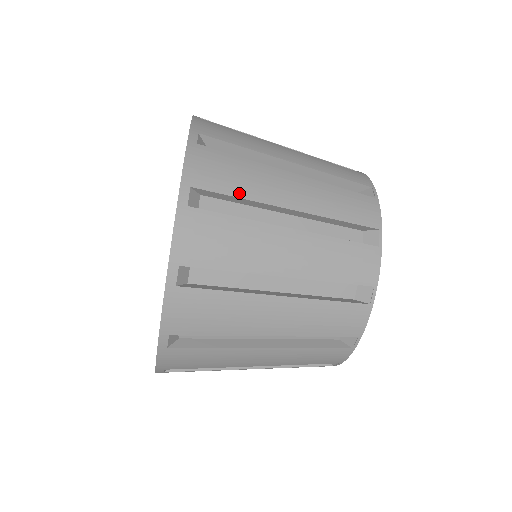
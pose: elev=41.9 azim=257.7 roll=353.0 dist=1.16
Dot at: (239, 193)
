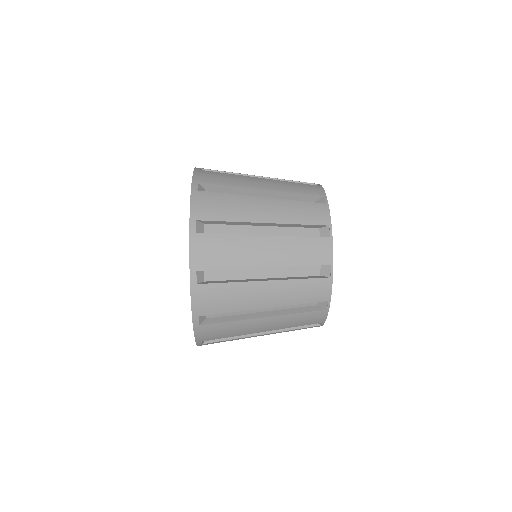
Dot at: occluded
